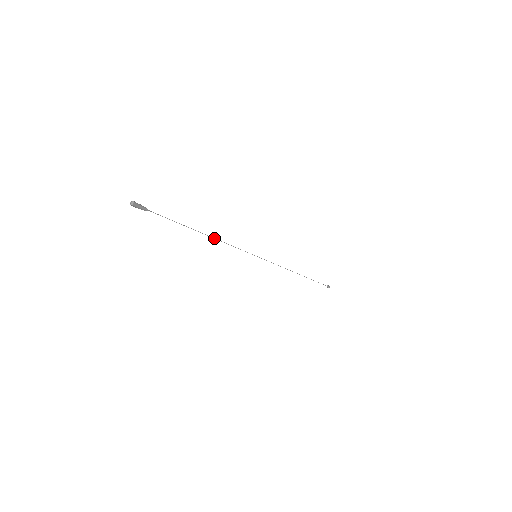
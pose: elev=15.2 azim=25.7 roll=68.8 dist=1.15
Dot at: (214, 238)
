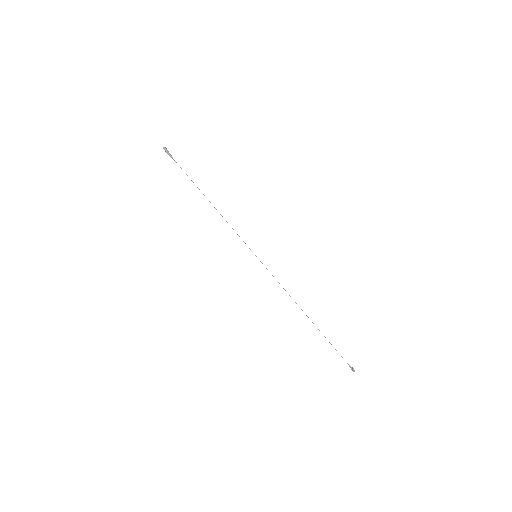
Dot at: occluded
